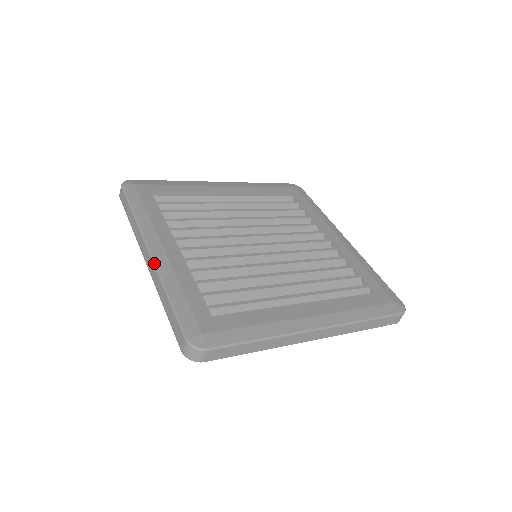
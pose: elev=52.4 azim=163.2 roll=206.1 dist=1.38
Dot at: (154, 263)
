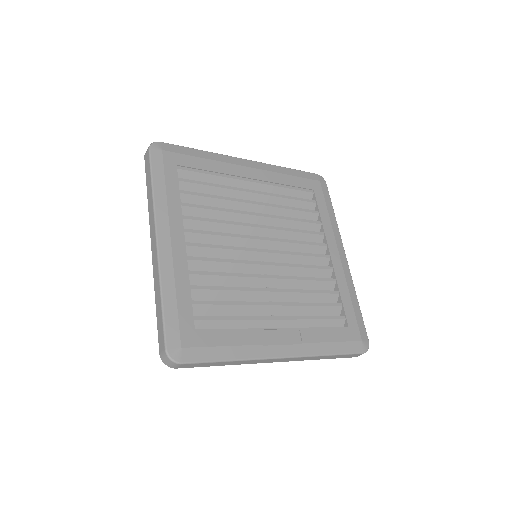
Dot at: (158, 257)
